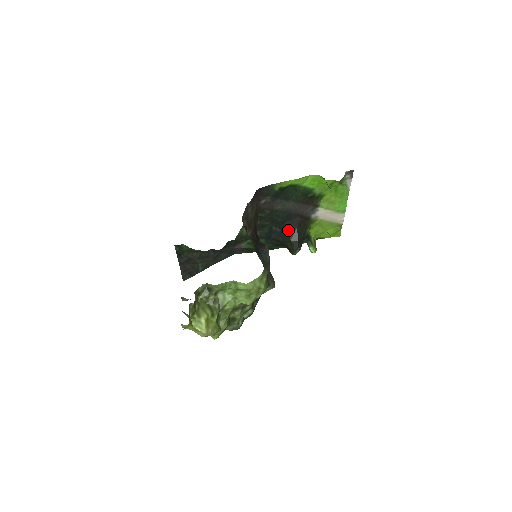
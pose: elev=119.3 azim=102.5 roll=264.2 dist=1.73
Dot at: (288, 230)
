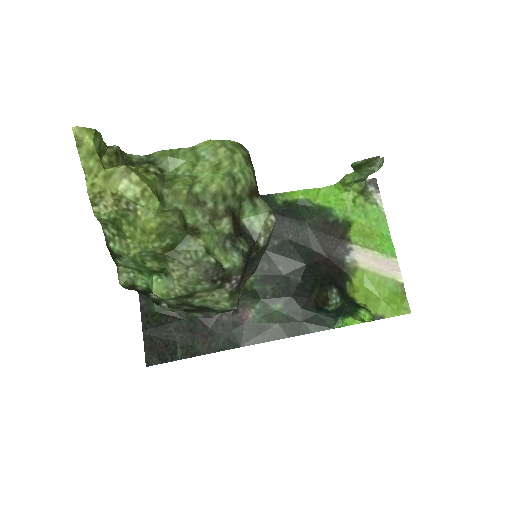
Dot at: (313, 273)
